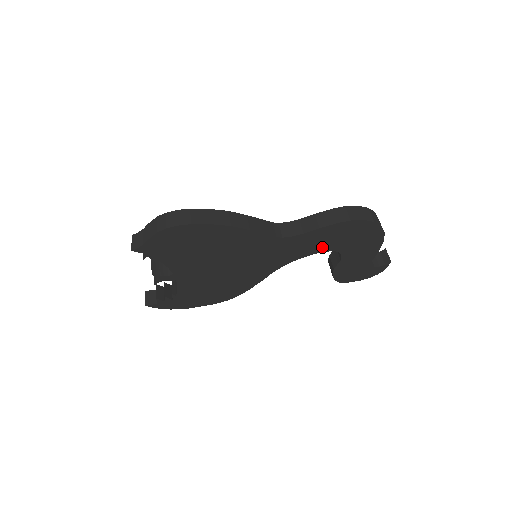
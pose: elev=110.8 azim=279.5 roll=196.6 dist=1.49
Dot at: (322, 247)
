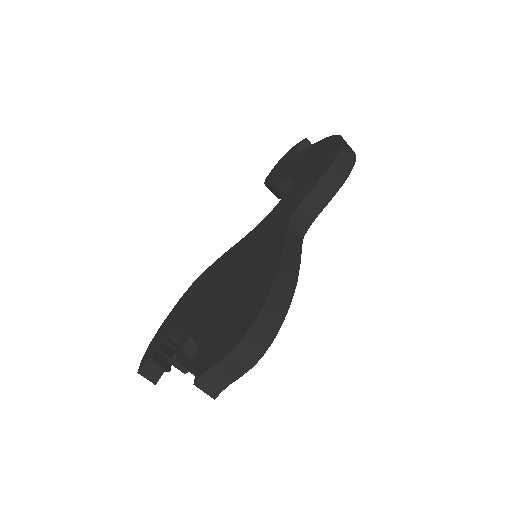
Dot at: occluded
